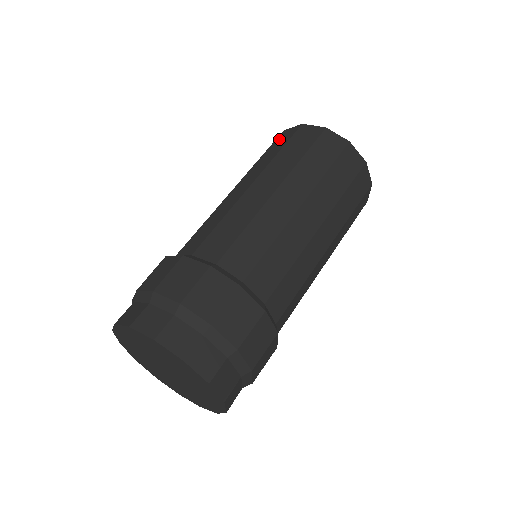
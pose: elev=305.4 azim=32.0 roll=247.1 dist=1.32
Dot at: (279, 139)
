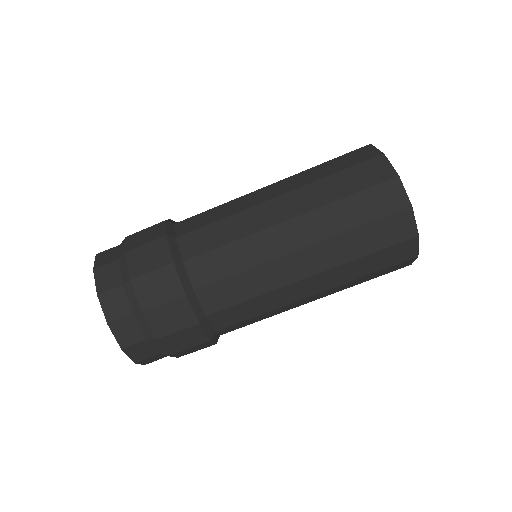
Dot at: occluded
